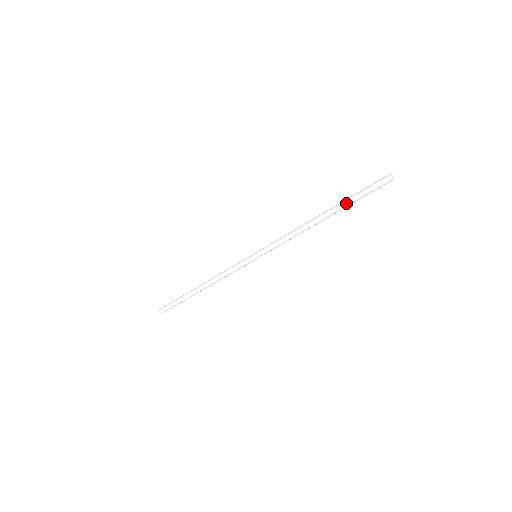
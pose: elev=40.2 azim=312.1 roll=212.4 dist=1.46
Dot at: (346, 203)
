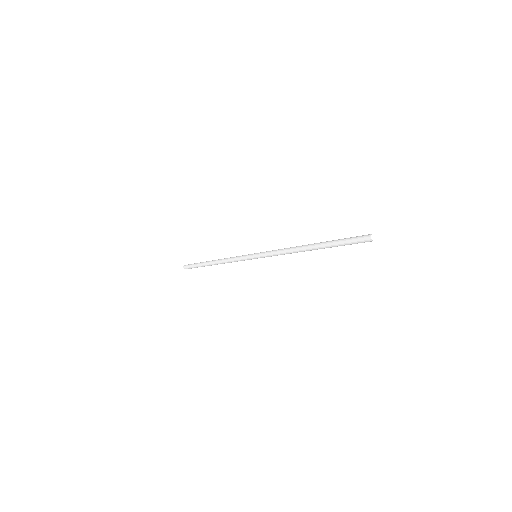
Dot at: (331, 247)
